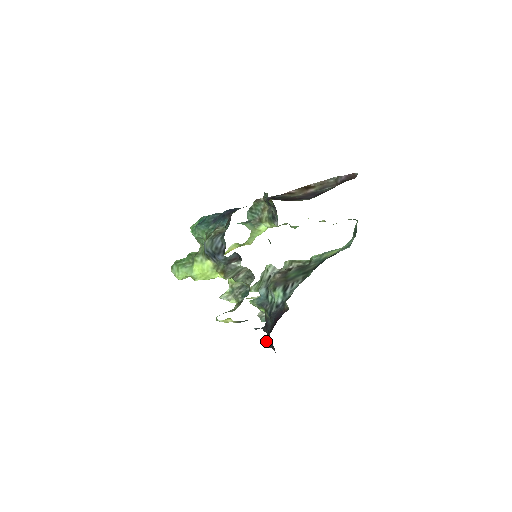
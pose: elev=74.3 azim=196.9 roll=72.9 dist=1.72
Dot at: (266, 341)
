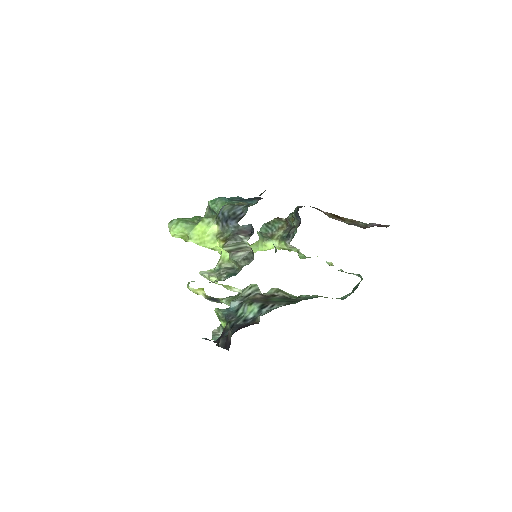
Dot at: (221, 339)
